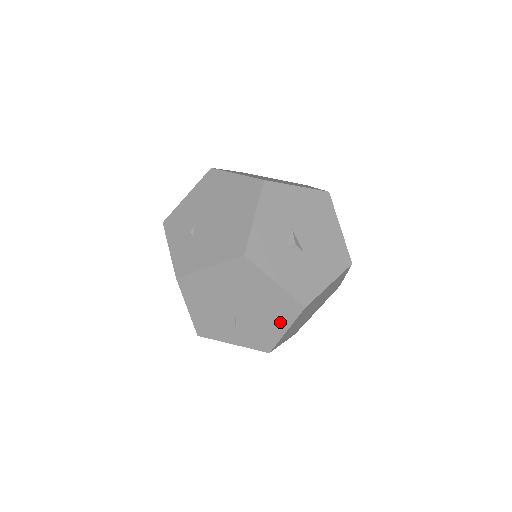
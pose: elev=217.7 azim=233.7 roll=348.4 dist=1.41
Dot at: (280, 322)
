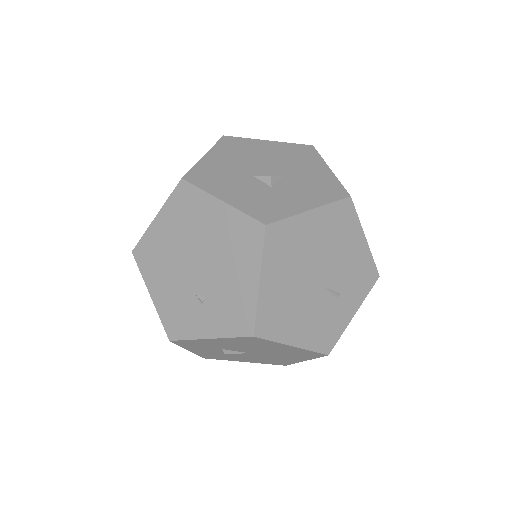
Dot at: (353, 238)
